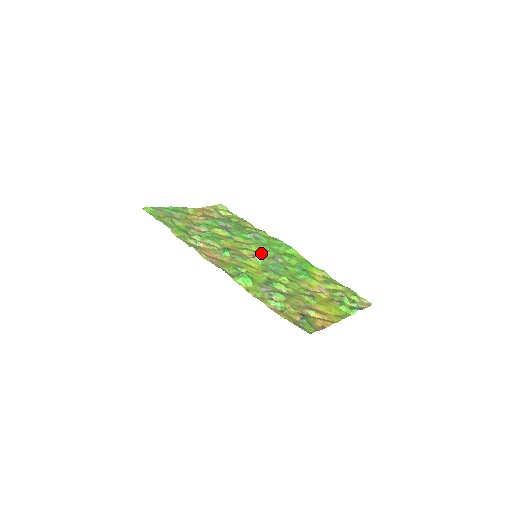
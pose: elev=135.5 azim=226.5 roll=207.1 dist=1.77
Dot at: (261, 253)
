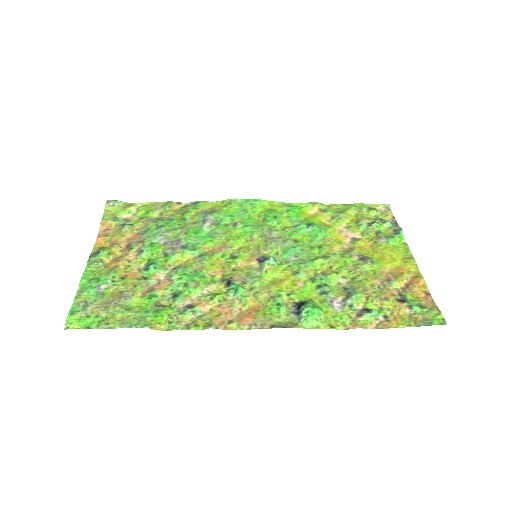
Dot at: (251, 244)
